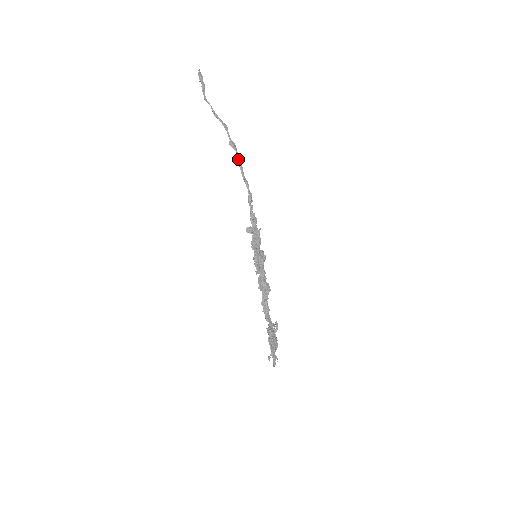
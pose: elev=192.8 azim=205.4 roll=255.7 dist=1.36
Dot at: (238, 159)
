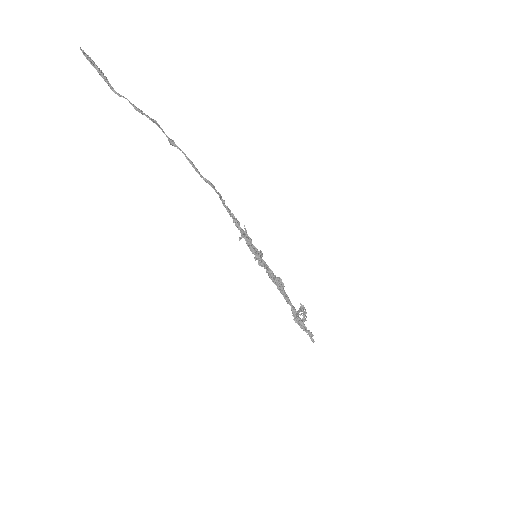
Dot at: (188, 159)
